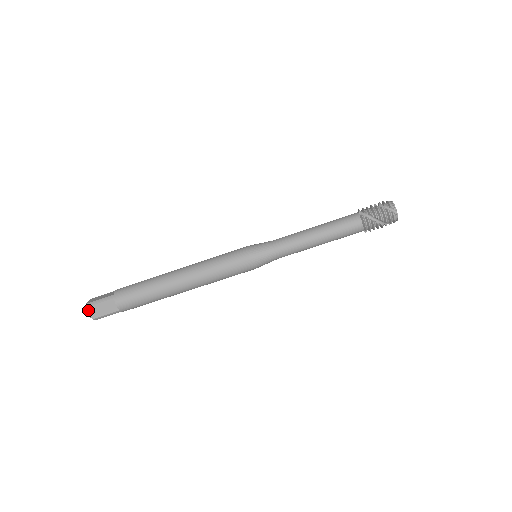
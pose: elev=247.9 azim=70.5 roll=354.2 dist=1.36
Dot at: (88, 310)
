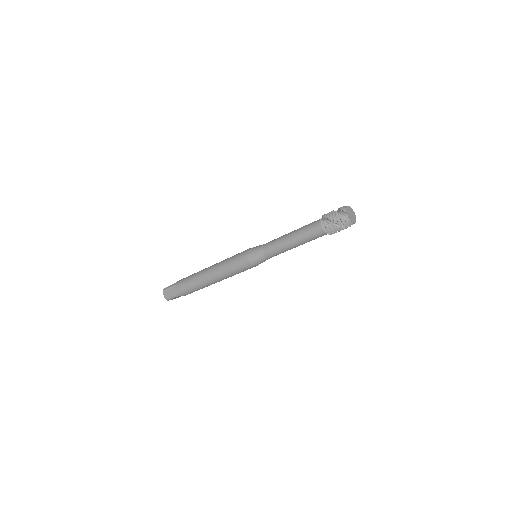
Dot at: (163, 292)
